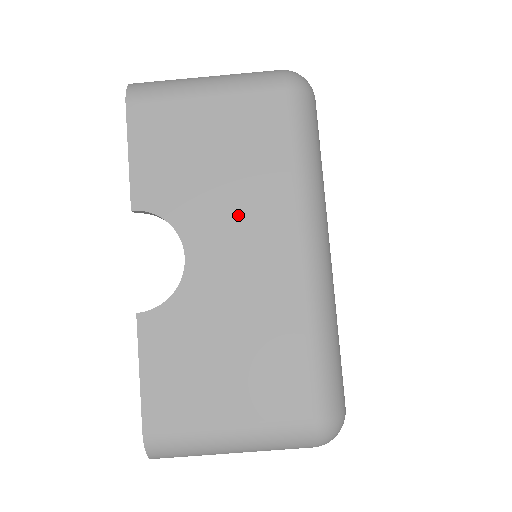
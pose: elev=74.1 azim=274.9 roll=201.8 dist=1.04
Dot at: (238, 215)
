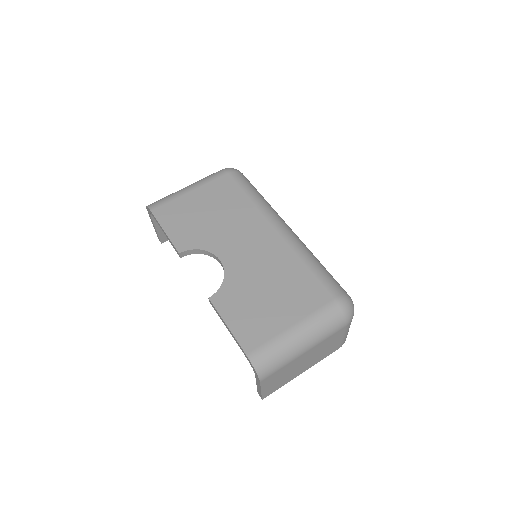
Dot at: (237, 230)
